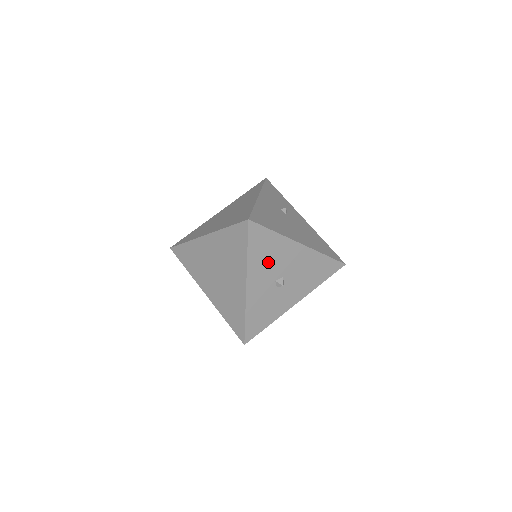
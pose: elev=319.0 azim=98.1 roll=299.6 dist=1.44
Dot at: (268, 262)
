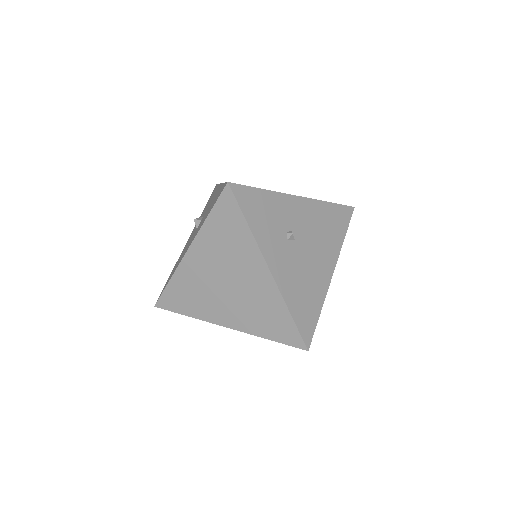
Dot at: occluded
